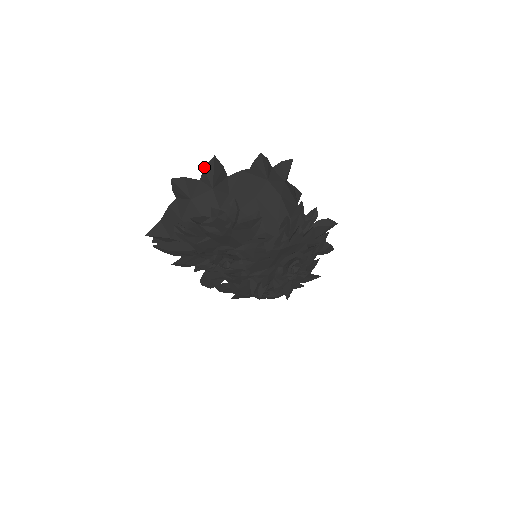
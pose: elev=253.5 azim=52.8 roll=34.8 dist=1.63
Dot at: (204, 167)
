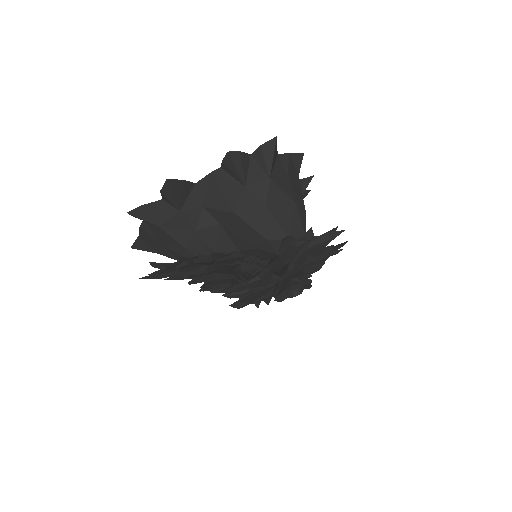
Dot at: (160, 190)
